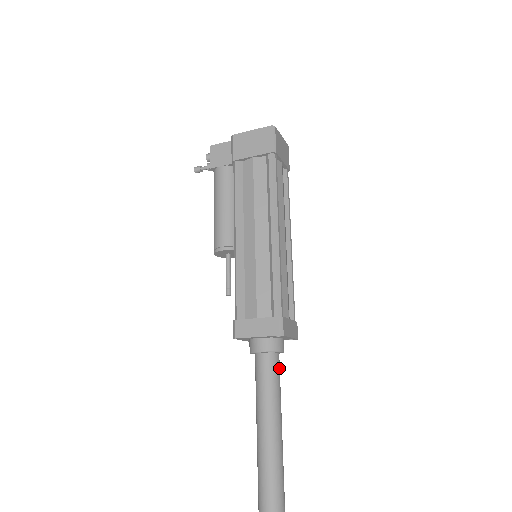
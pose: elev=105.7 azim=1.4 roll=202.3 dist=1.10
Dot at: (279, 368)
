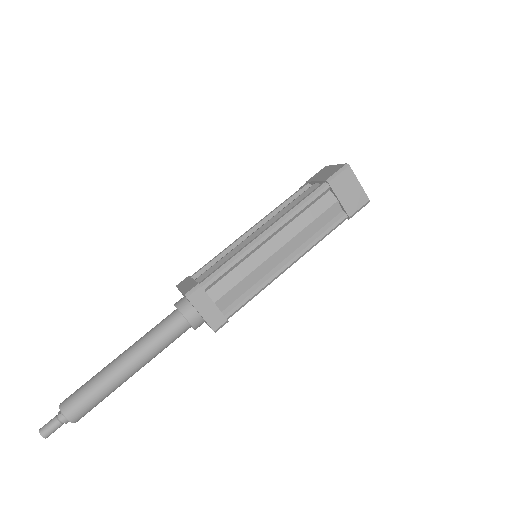
Dot at: (176, 331)
